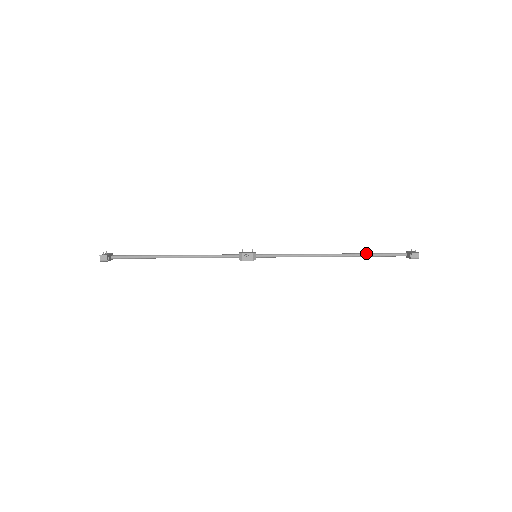
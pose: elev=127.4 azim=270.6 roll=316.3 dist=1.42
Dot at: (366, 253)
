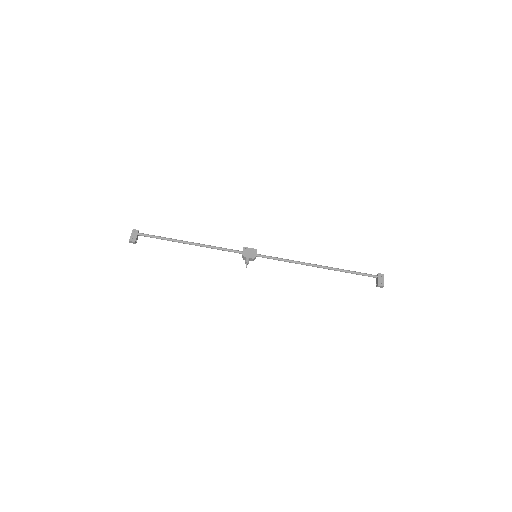
Dot at: (345, 271)
